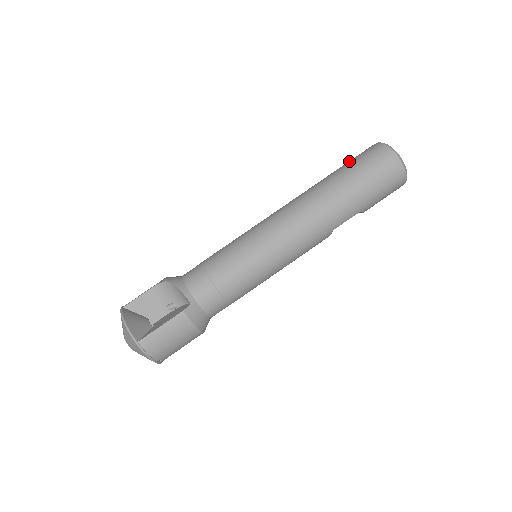
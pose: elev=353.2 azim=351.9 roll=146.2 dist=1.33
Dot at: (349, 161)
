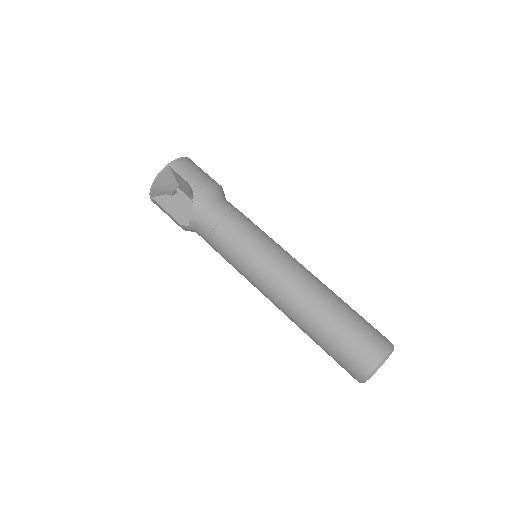
Dot at: (355, 332)
